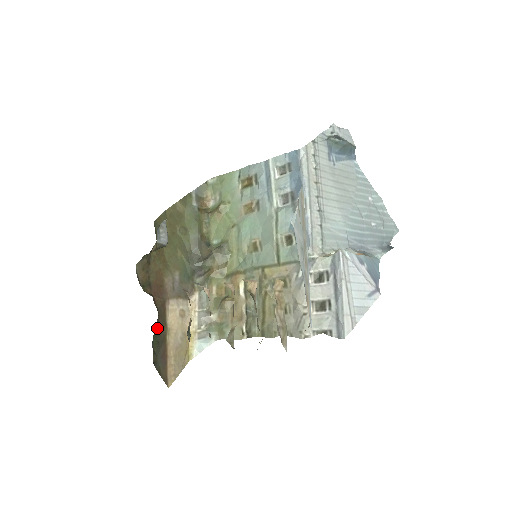
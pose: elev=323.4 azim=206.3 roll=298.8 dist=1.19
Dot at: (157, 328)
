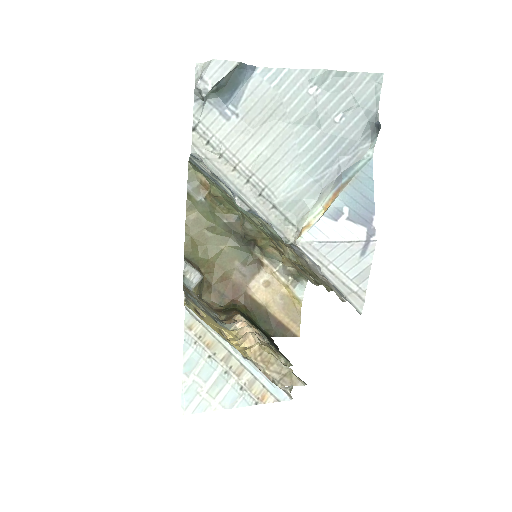
Dot at: (255, 315)
